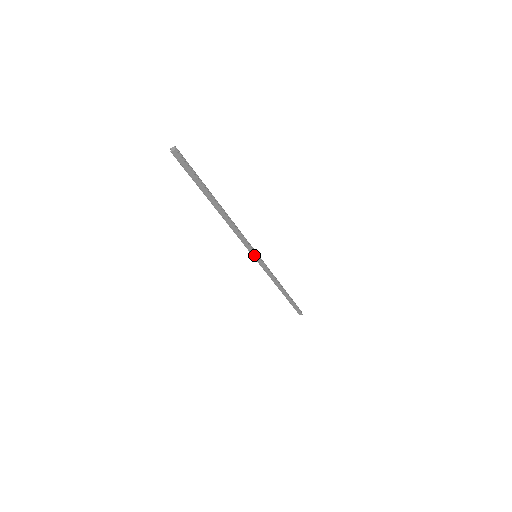
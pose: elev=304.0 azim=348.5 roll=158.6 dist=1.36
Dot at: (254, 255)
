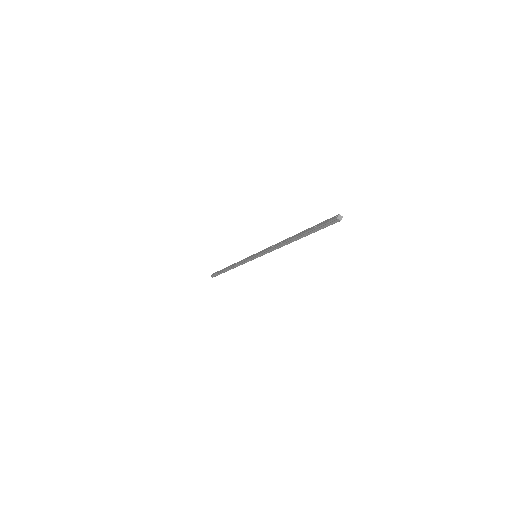
Dot at: (258, 256)
